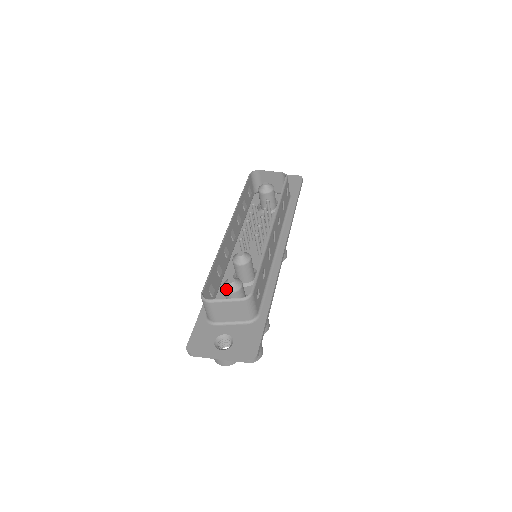
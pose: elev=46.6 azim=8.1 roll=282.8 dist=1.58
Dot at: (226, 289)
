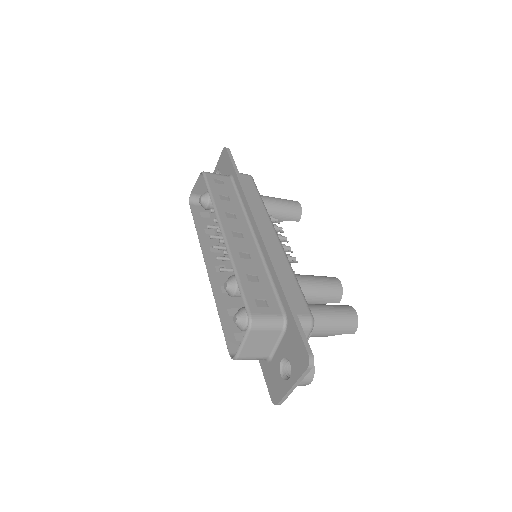
Dot at: (240, 329)
